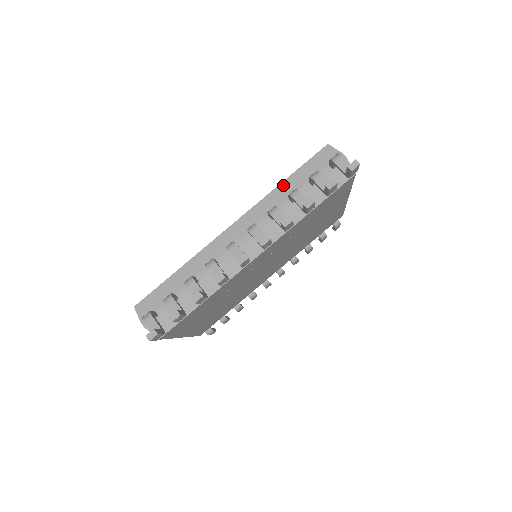
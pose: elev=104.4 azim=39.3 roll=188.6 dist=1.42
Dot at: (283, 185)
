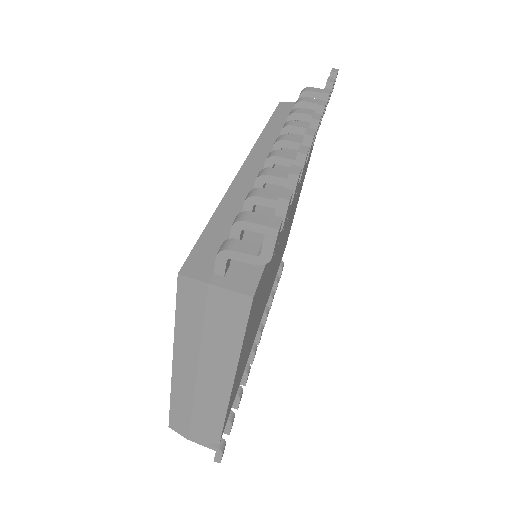
Dot at: (268, 128)
